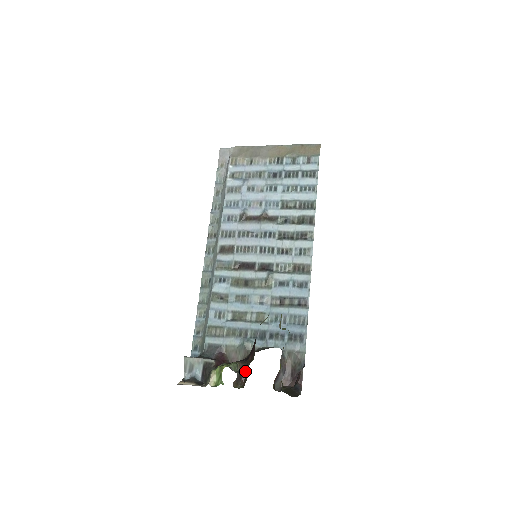
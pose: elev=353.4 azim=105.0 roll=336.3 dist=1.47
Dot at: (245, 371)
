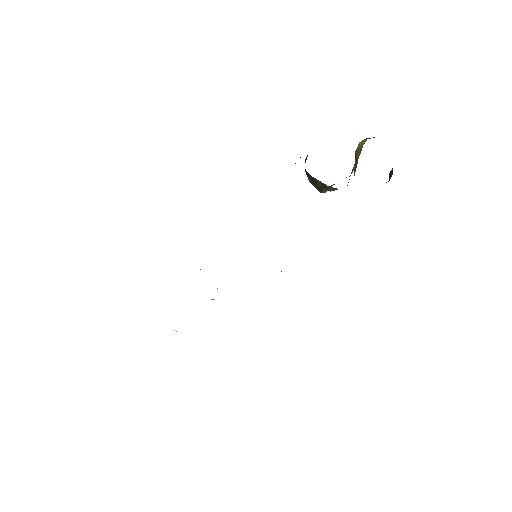
Dot at: occluded
